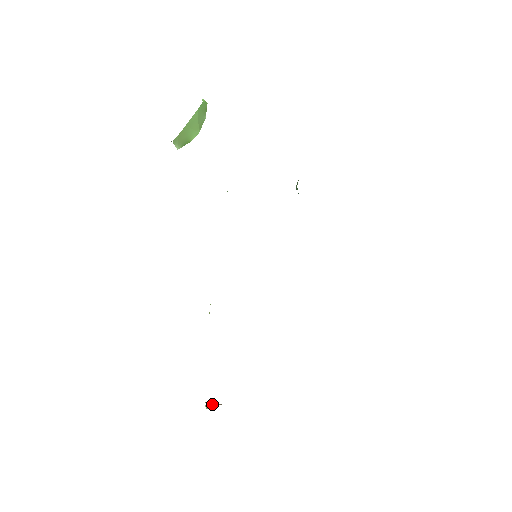
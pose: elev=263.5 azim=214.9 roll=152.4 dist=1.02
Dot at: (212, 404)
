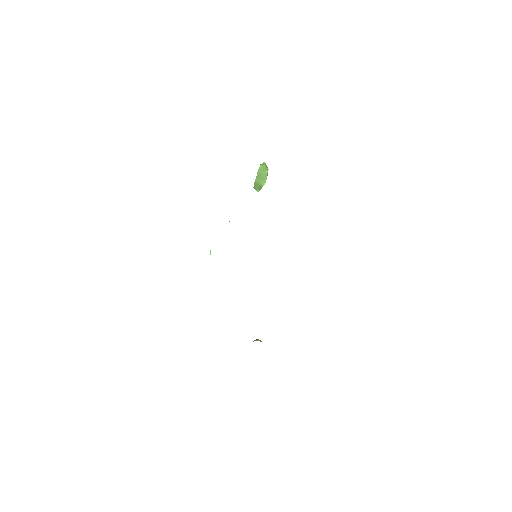
Dot at: (256, 340)
